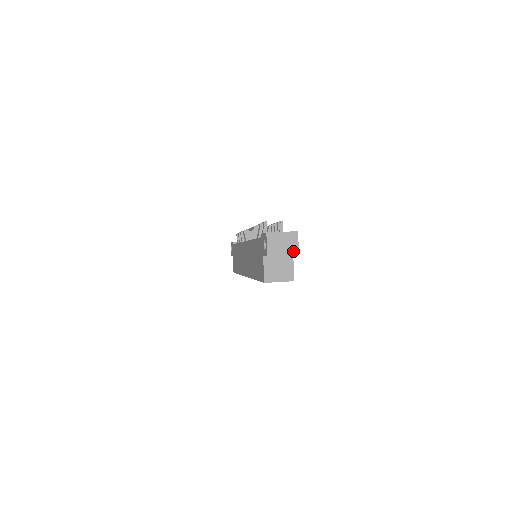
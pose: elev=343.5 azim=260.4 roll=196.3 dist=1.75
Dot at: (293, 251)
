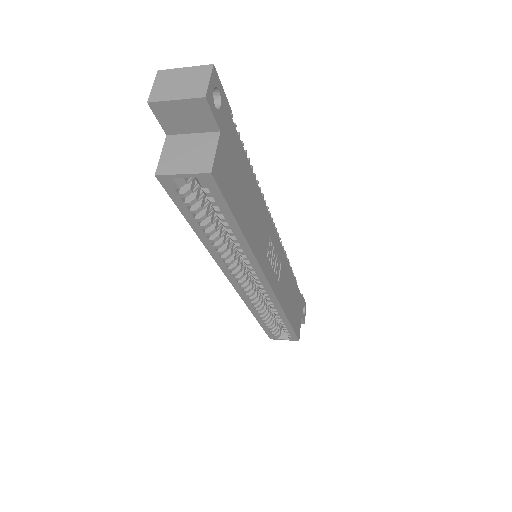
Dot at: (196, 93)
